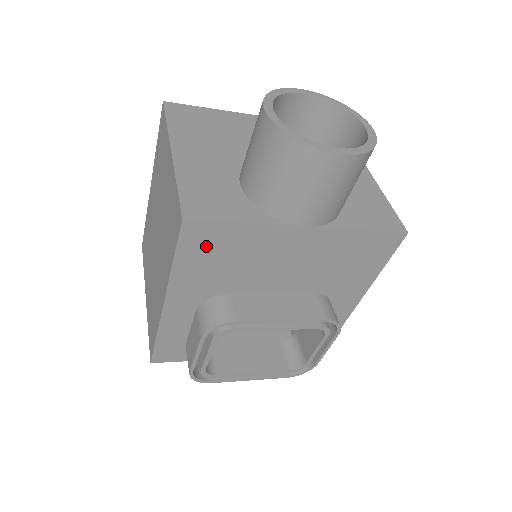
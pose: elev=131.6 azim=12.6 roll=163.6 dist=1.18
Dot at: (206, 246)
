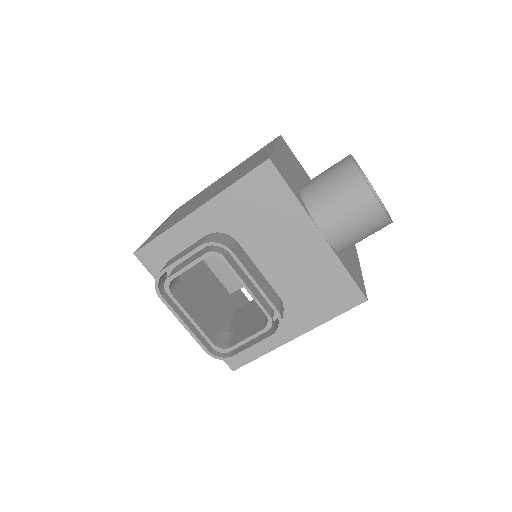
Dot at: (261, 190)
